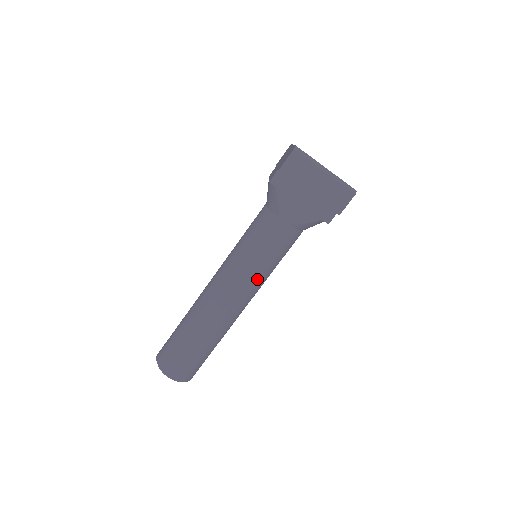
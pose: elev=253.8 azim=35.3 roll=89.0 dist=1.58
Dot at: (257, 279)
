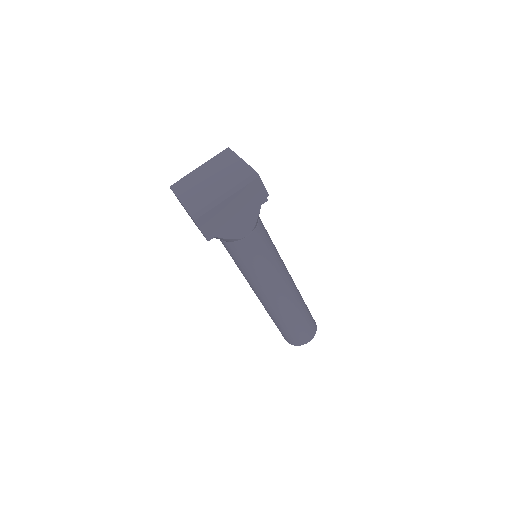
Dot at: (278, 268)
